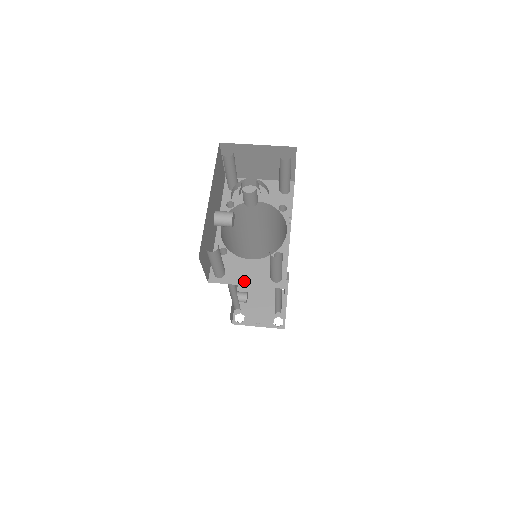
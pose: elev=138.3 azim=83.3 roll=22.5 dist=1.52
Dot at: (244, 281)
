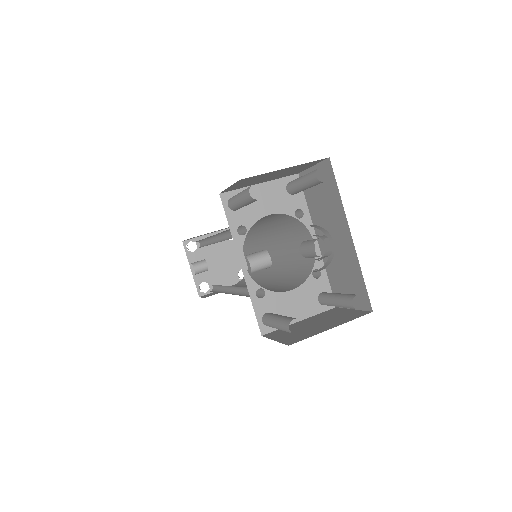
Dot at: (296, 317)
